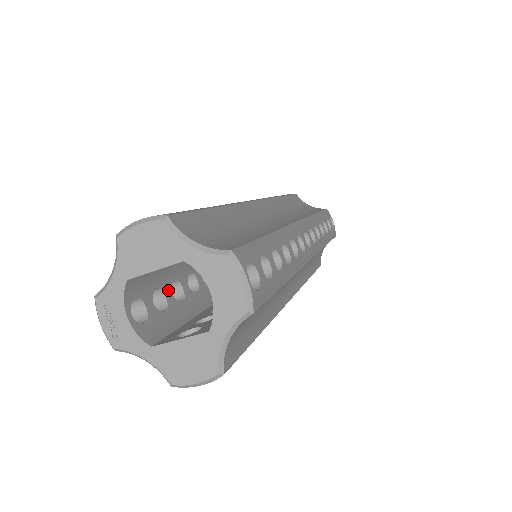
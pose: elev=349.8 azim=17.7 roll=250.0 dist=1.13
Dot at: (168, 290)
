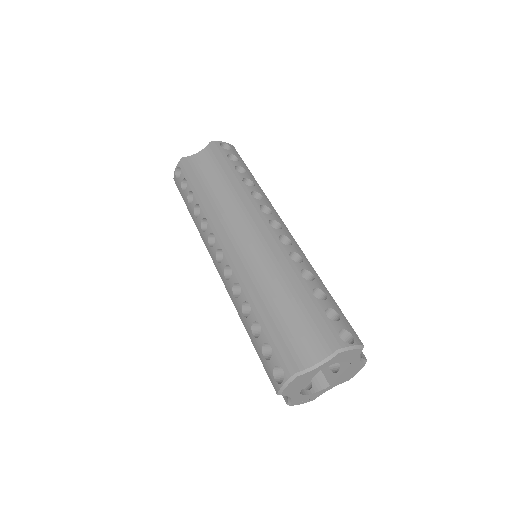
Dot at: occluded
